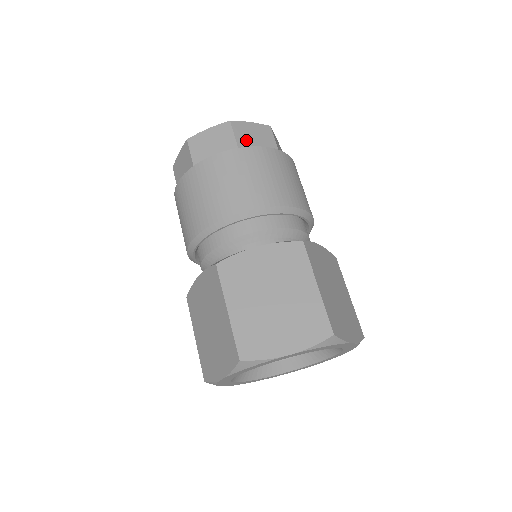
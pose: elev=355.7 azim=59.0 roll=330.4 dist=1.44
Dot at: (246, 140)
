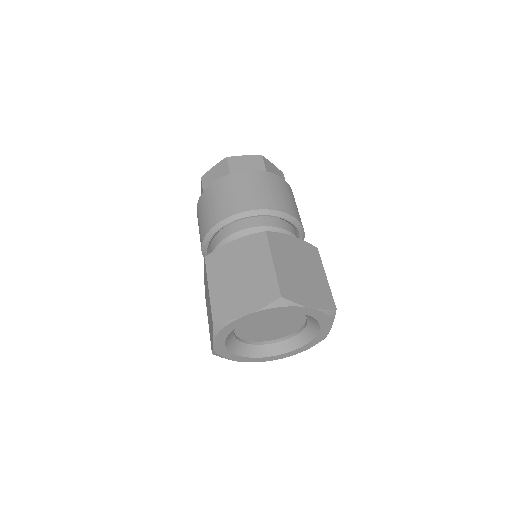
Dot at: (238, 168)
